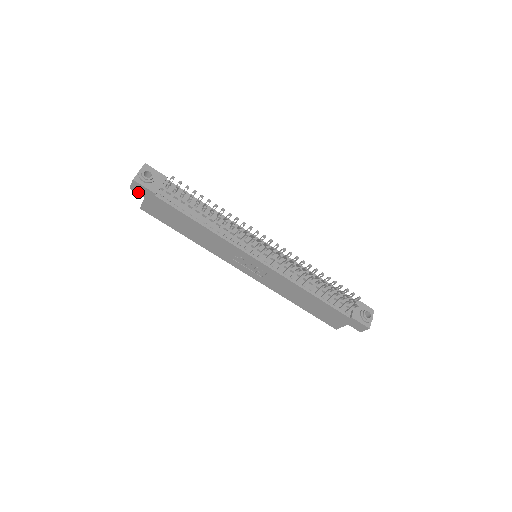
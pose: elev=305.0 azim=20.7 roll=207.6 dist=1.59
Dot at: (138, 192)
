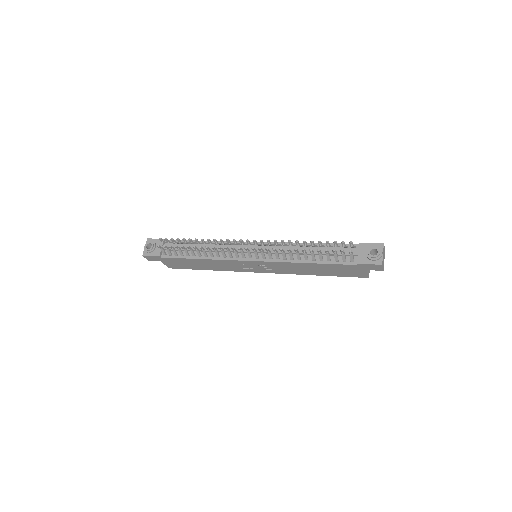
Dot at: (154, 260)
